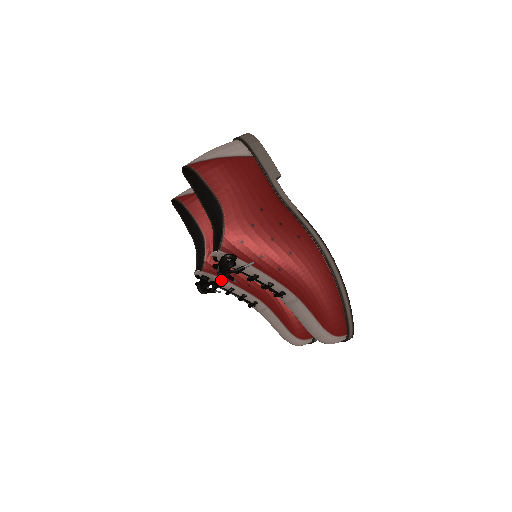
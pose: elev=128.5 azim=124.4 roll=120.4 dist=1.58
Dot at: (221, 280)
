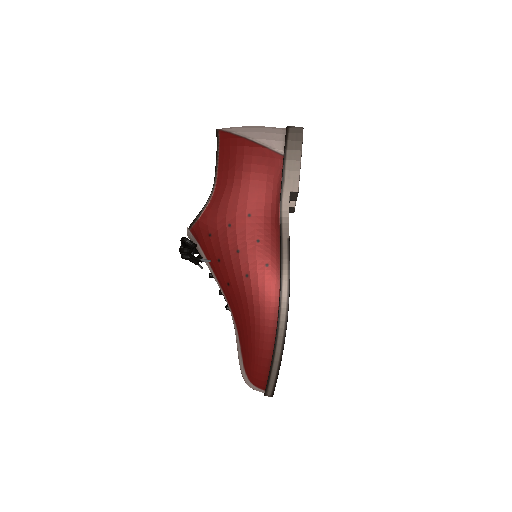
Dot at: occluded
